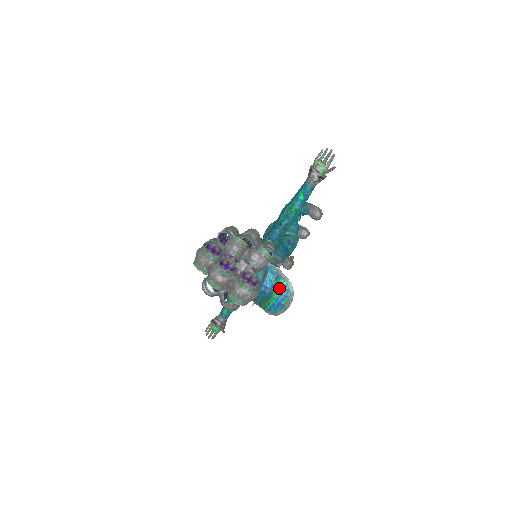
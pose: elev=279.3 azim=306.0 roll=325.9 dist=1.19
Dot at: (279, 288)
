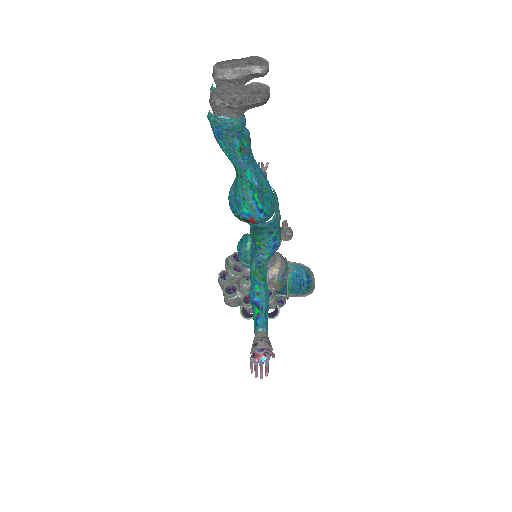
Dot at: (299, 291)
